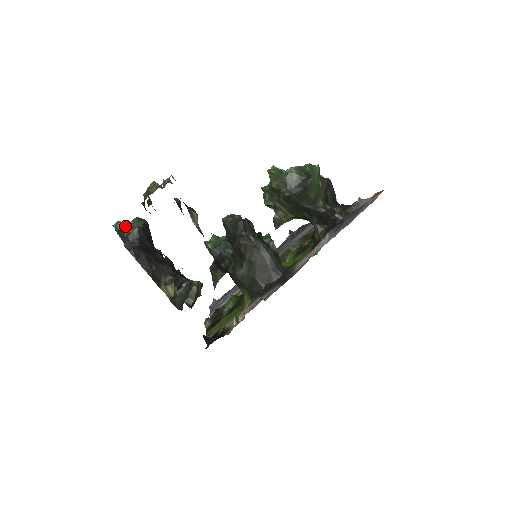
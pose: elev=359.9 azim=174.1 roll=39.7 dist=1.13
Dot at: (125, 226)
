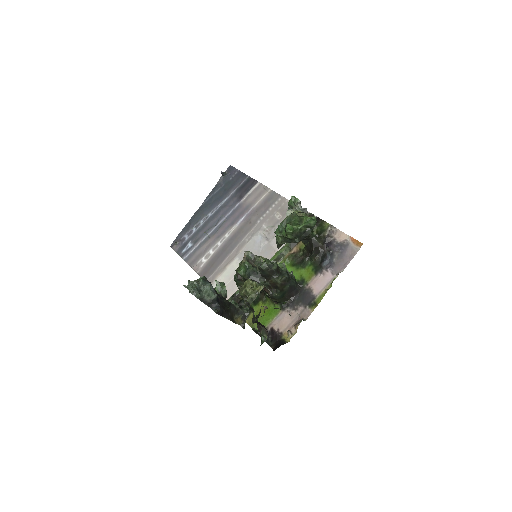
Dot at: (199, 291)
